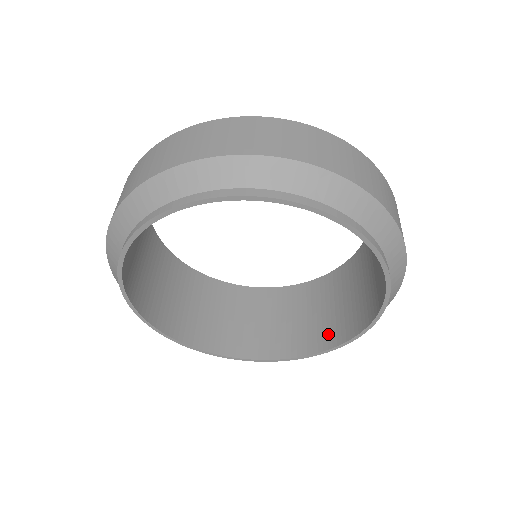
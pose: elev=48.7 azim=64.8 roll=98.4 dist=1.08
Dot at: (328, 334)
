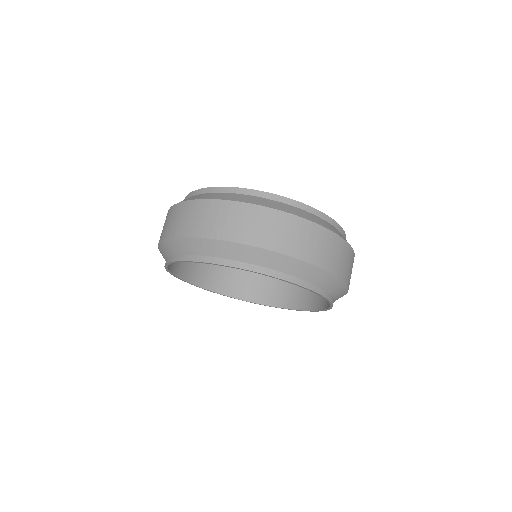
Dot at: (310, 299)
